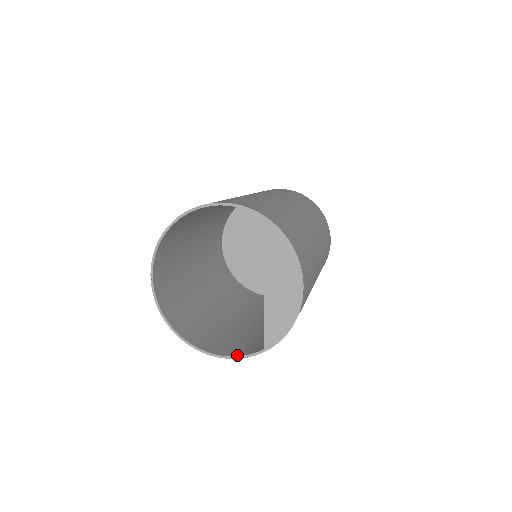
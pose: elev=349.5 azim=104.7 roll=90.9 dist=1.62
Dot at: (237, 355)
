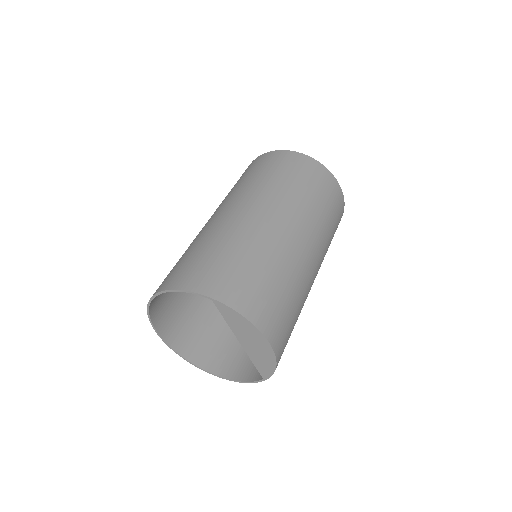
Dot at: (247, 380)
